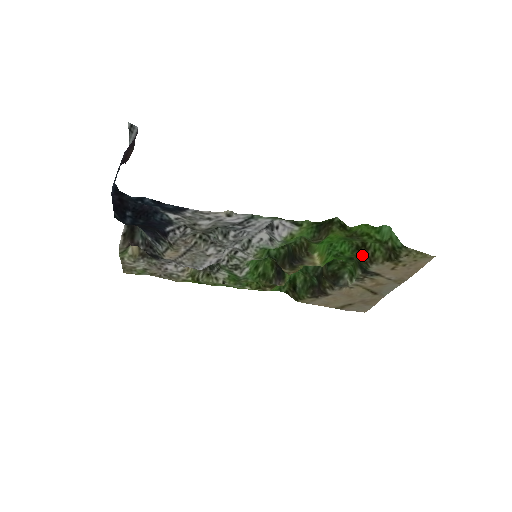
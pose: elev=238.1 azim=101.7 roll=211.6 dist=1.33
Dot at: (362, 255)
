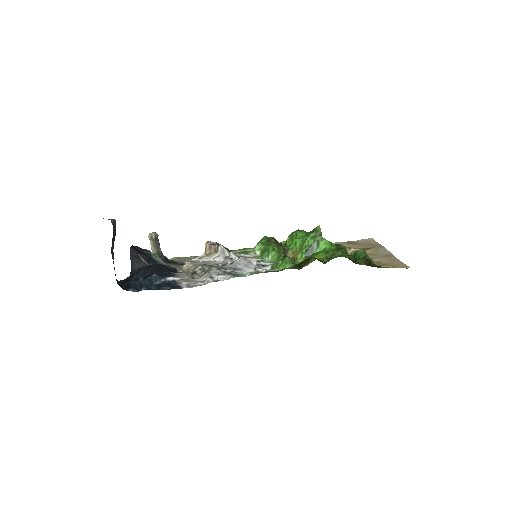
Dot at: occluded
